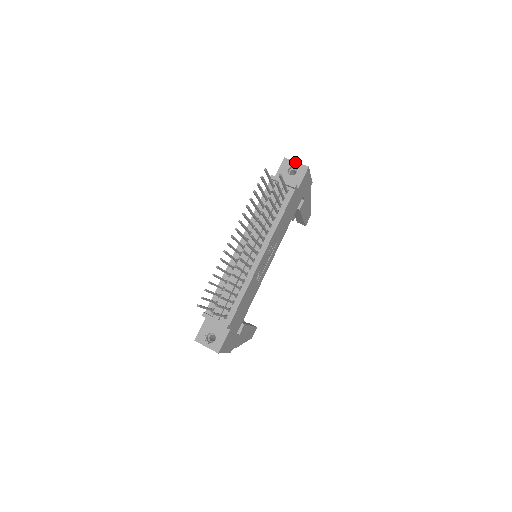
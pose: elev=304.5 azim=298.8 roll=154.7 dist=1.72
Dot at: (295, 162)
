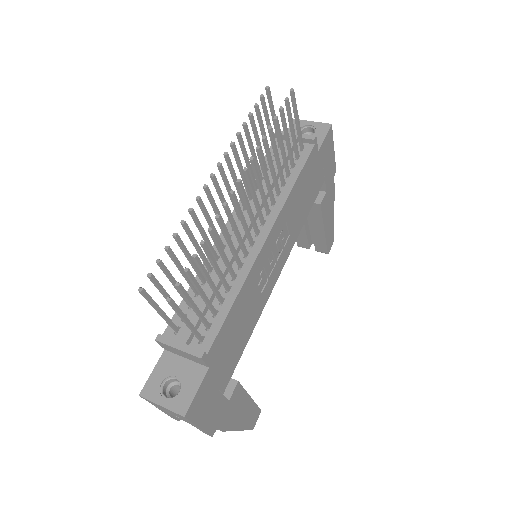
Dot at: (310, 121)
